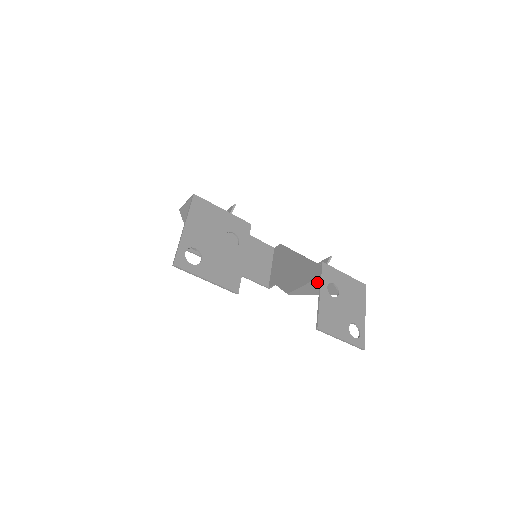
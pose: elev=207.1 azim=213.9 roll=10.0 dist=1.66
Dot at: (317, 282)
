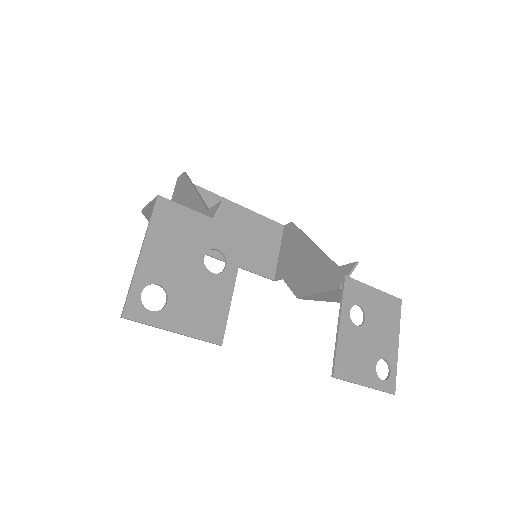
Dot at: (336, 292)
